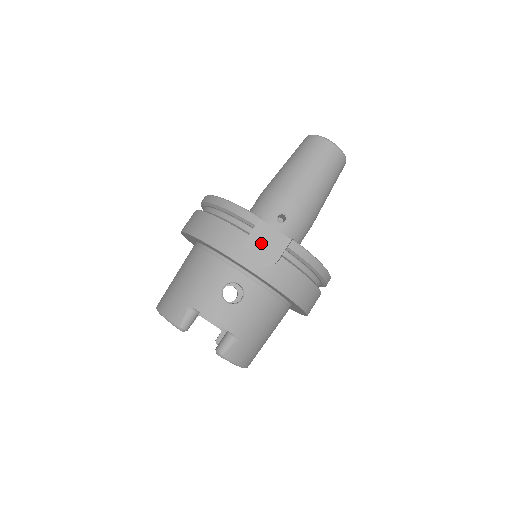
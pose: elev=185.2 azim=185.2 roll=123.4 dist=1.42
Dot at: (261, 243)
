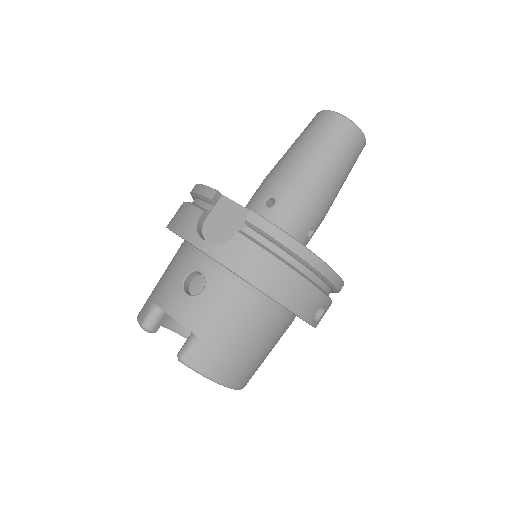
Dot at: (221, 221)
